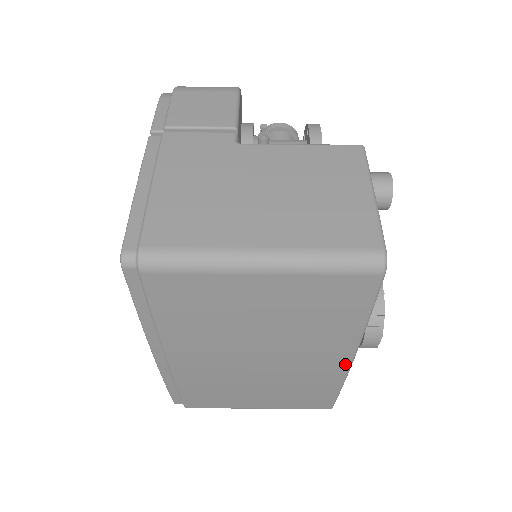
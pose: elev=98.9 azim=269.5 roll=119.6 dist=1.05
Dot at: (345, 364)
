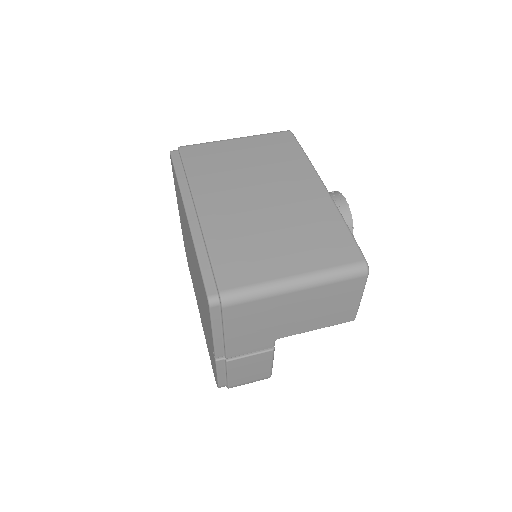
Dot at: (320, 186)
